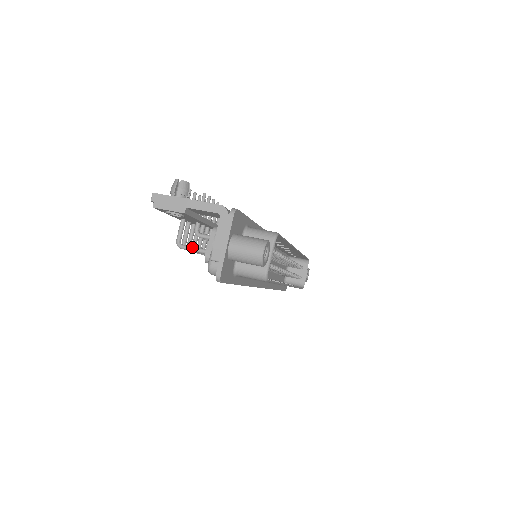
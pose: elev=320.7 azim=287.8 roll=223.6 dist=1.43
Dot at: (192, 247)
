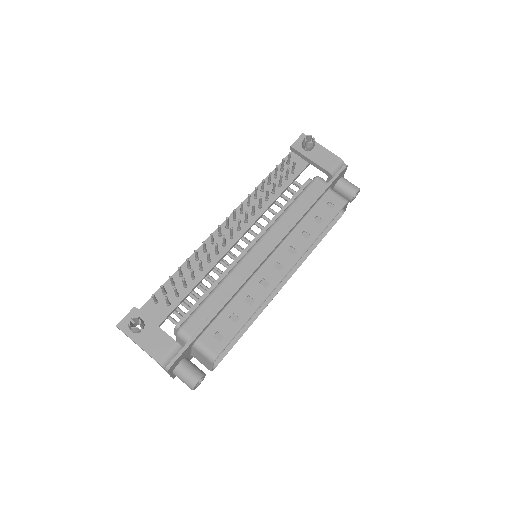
Dot at: occluded
